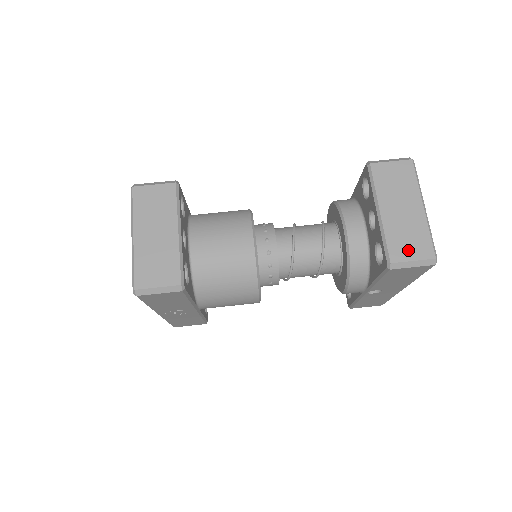
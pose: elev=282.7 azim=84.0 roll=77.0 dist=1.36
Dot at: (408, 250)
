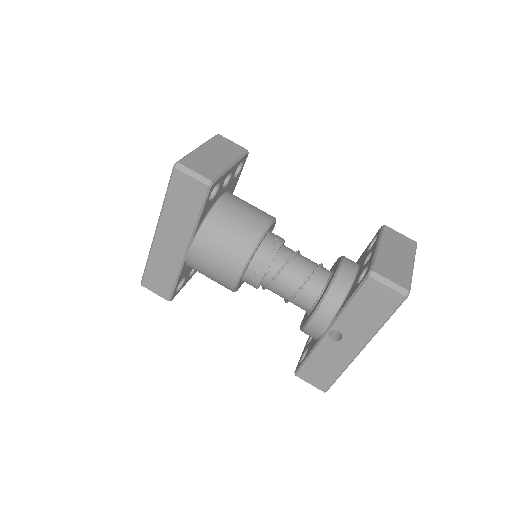
Dot at: (390, 274)
